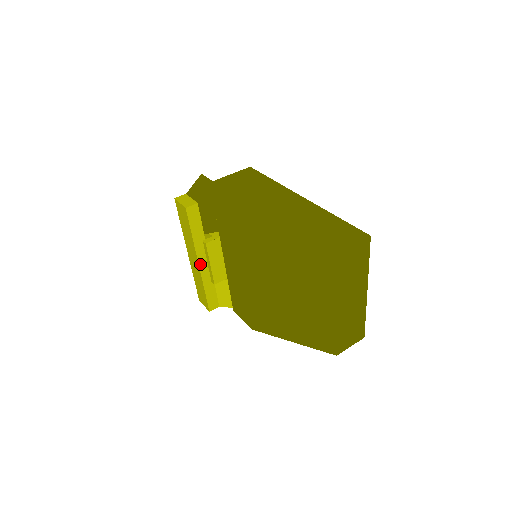
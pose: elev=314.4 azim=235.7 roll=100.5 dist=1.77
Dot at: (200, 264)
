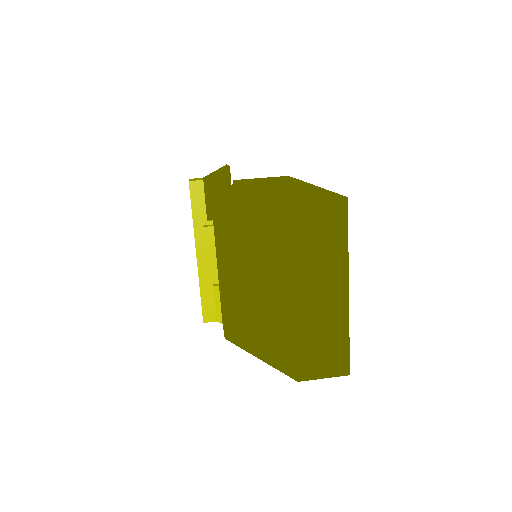
Dot at: (198, 255)
